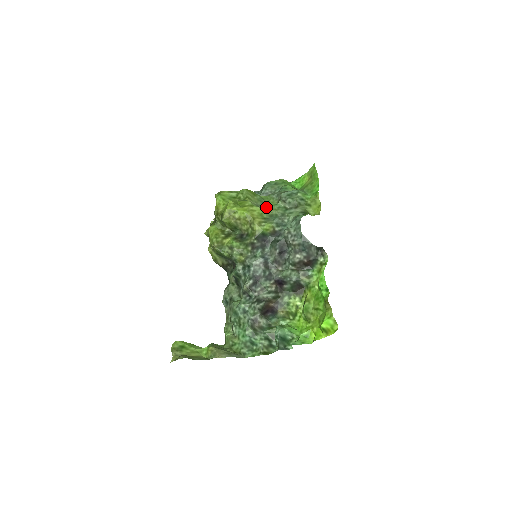
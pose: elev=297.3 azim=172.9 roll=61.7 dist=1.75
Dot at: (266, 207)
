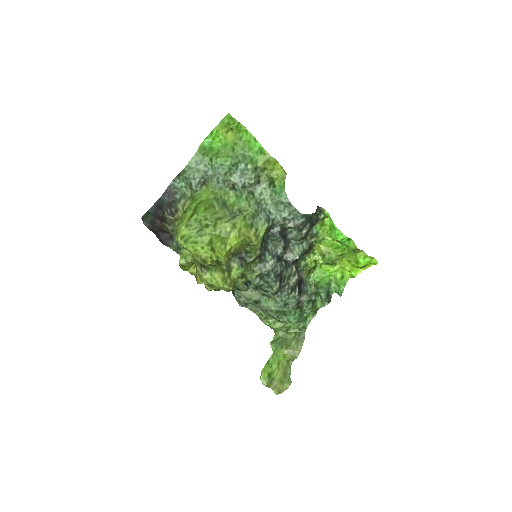
Dot at: (237, 210)
